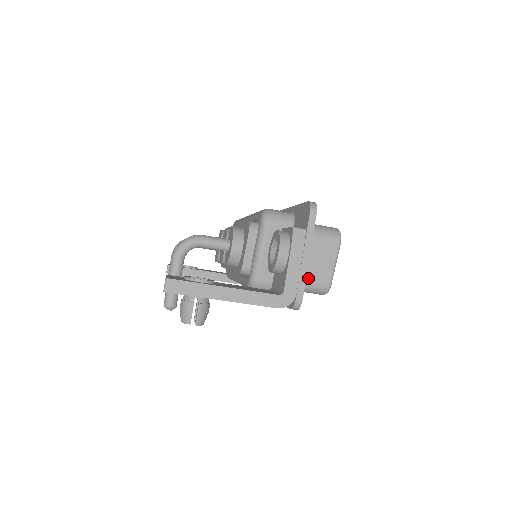
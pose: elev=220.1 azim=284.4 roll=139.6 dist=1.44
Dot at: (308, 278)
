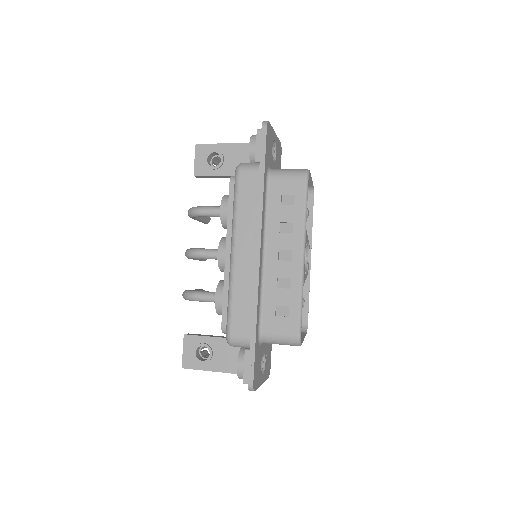
Dot at: occluded
